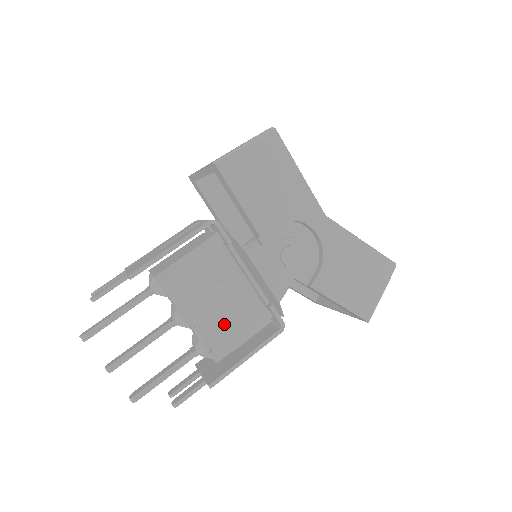
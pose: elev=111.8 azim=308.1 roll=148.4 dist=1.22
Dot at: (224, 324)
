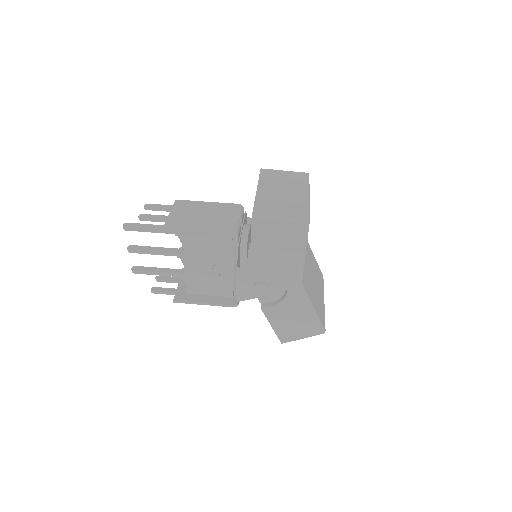
Dot at: (204, 281)
